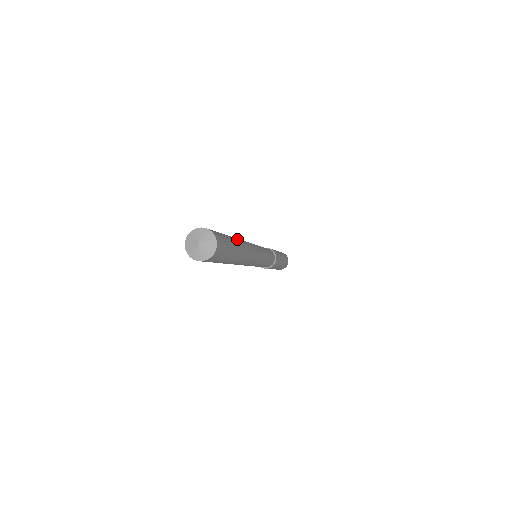
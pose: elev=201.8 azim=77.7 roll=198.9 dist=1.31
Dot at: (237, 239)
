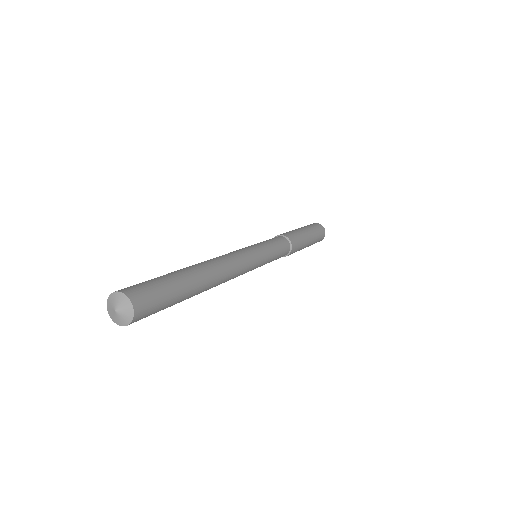
Dot at: (194, 269)
